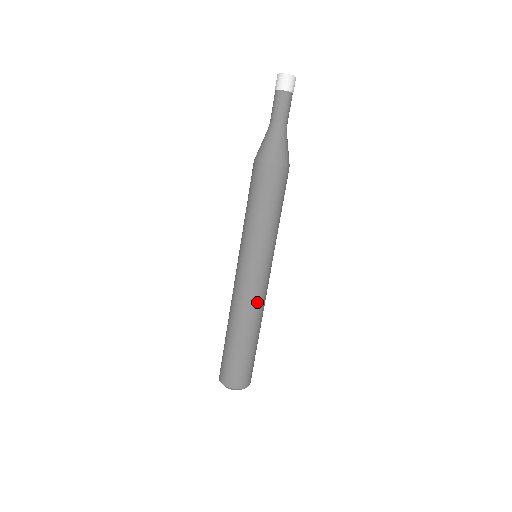
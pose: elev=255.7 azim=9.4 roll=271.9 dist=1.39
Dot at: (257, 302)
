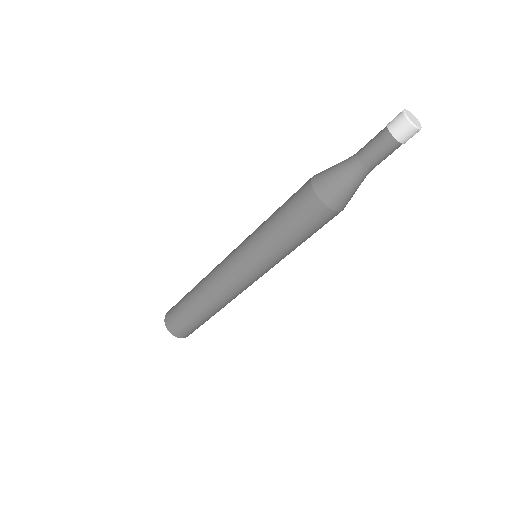
Dot at: (240, 293)
